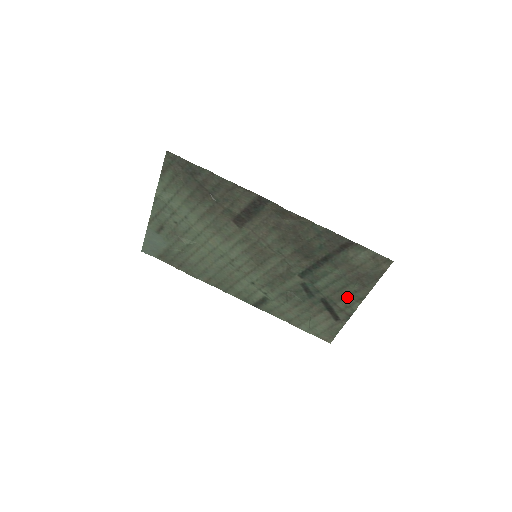
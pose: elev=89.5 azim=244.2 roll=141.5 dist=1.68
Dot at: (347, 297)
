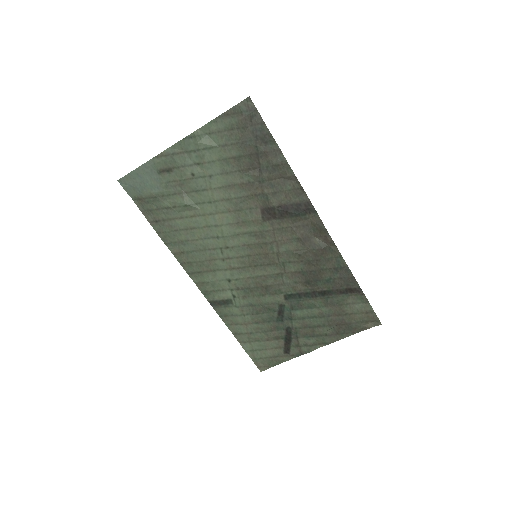
Dot at: (314, 336)
